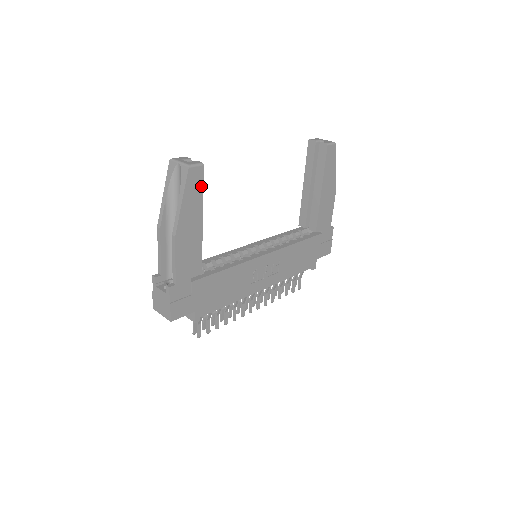
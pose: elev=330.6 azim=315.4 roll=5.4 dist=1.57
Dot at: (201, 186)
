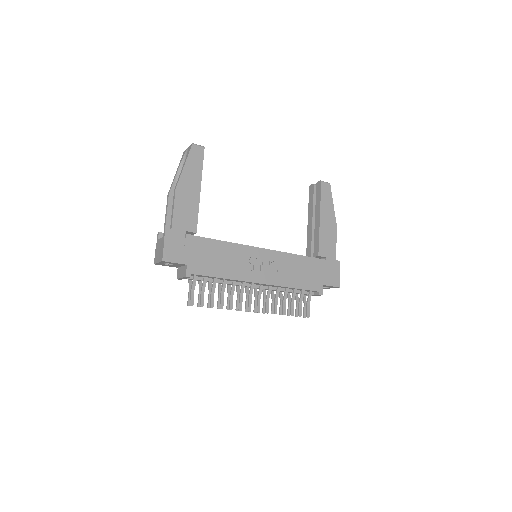
Dot at: (201, 161)
